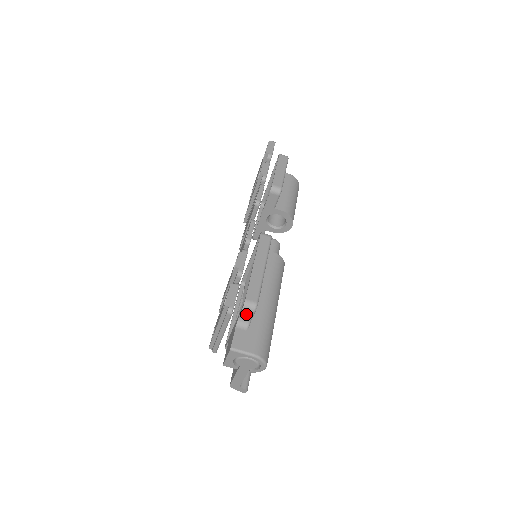
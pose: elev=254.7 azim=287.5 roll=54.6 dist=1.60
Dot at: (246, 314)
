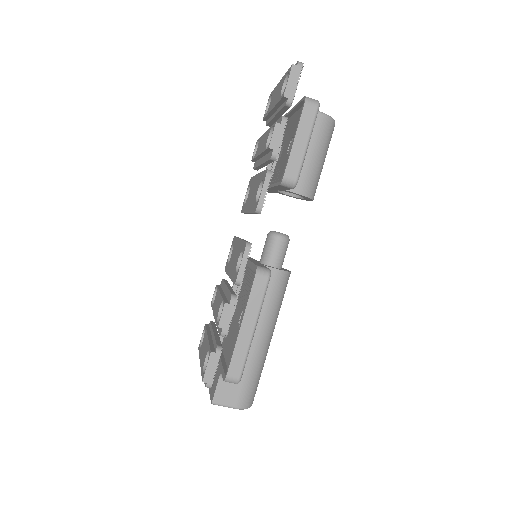
Dot at: occluded
